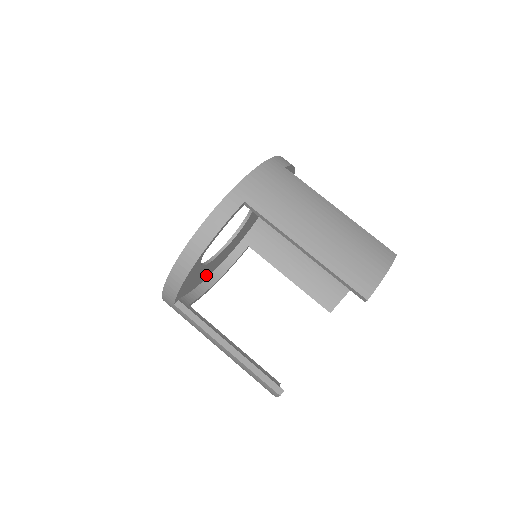
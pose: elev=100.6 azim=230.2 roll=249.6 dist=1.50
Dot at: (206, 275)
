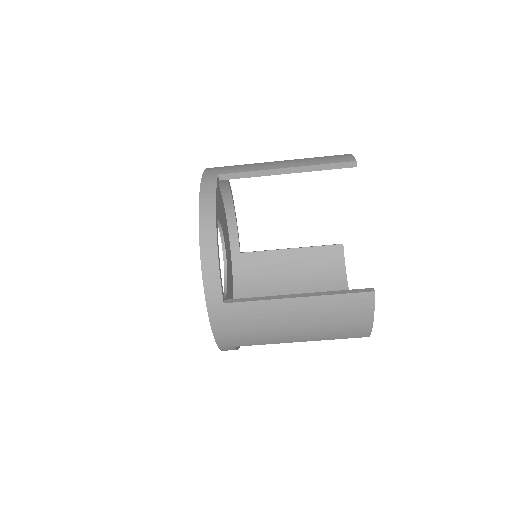
Dot at: occluded
